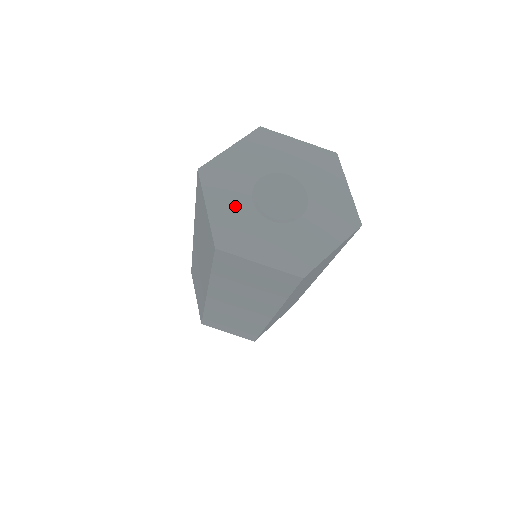
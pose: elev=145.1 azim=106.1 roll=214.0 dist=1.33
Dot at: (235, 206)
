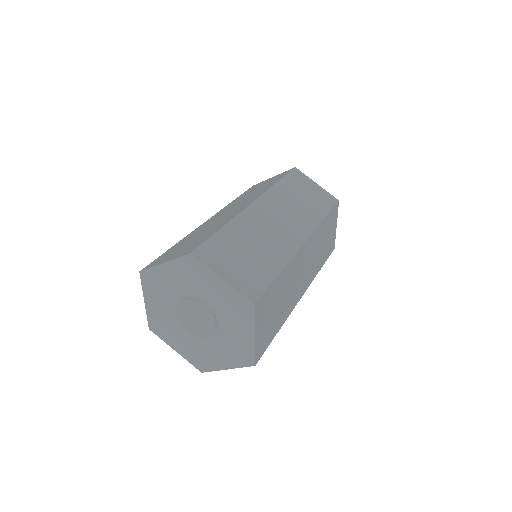
Dot at: (163, 309)
